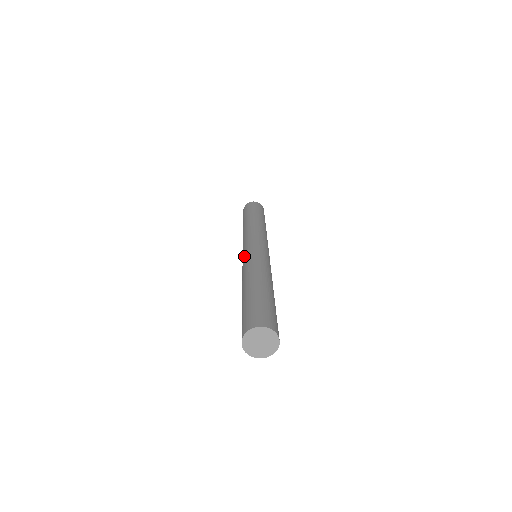
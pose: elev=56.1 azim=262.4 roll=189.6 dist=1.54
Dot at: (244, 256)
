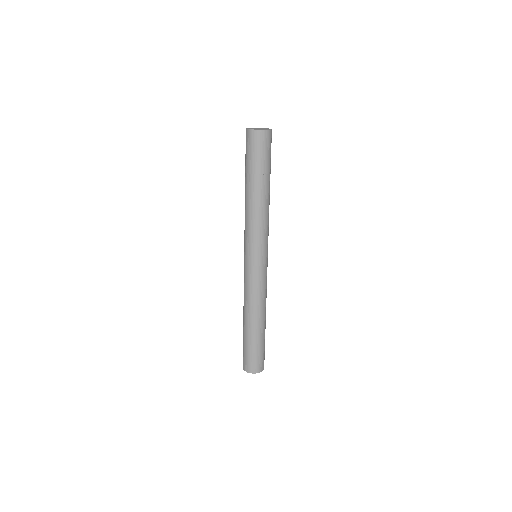
Dot at: (245, 271)
